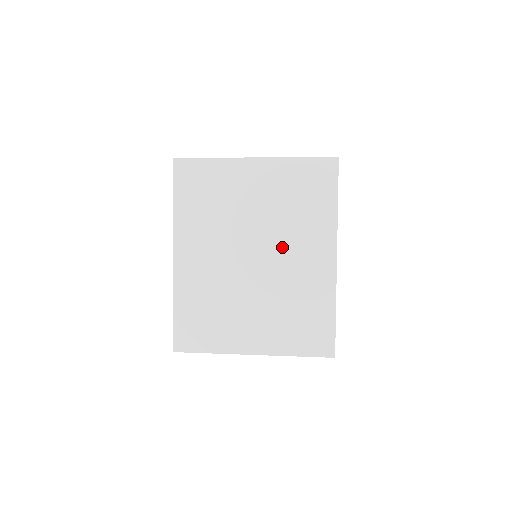
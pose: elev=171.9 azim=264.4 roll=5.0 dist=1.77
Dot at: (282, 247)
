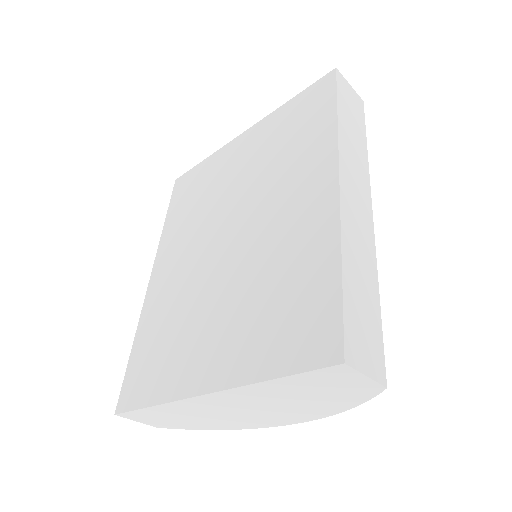
Dot at: (263, 206)
